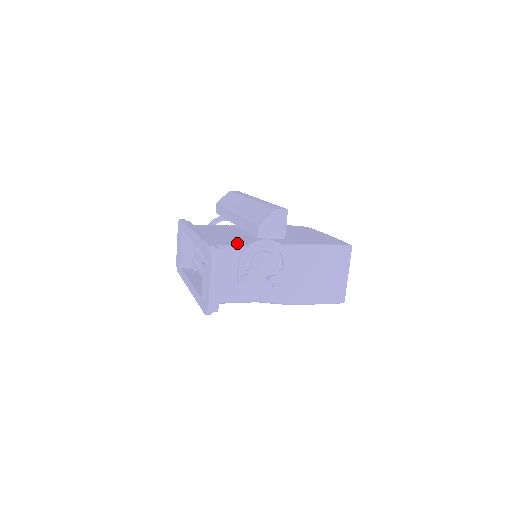
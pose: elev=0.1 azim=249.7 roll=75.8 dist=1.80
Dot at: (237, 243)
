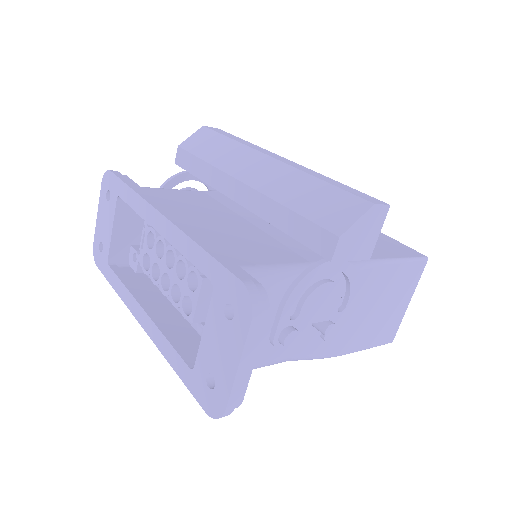
Dot at: (267, 257)
